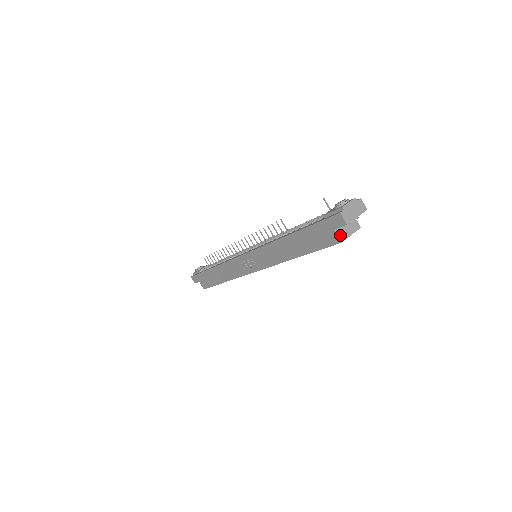
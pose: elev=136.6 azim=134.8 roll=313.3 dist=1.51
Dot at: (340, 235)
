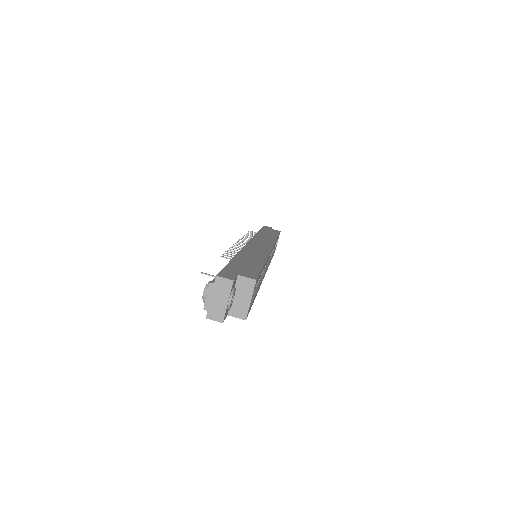
Dot at: (238, 313)
